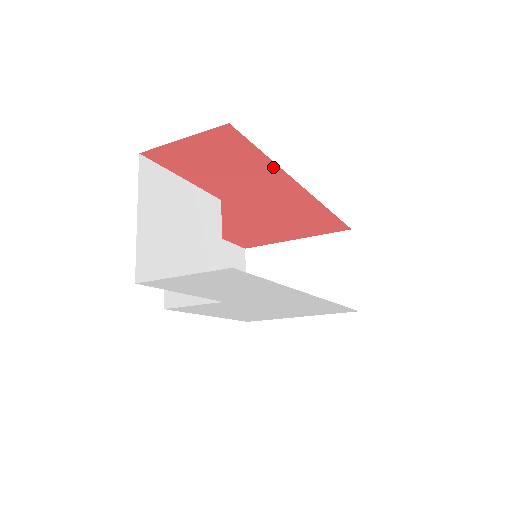
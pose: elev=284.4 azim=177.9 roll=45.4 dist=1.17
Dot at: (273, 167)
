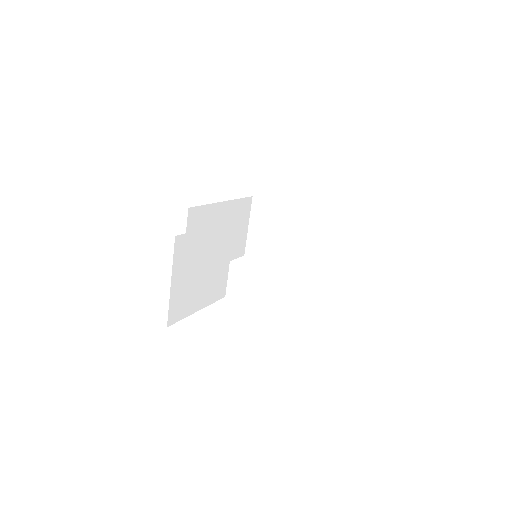
Dot at: occluded
